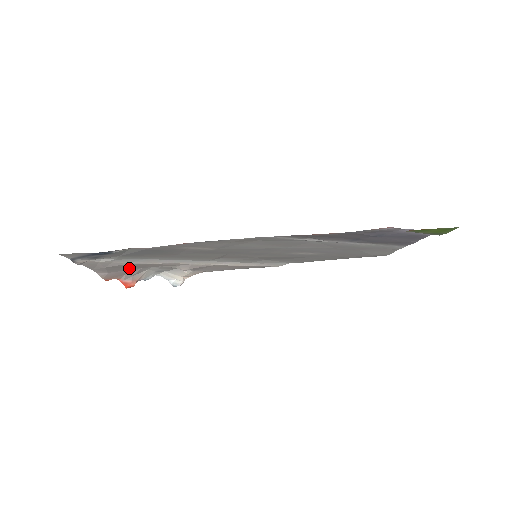
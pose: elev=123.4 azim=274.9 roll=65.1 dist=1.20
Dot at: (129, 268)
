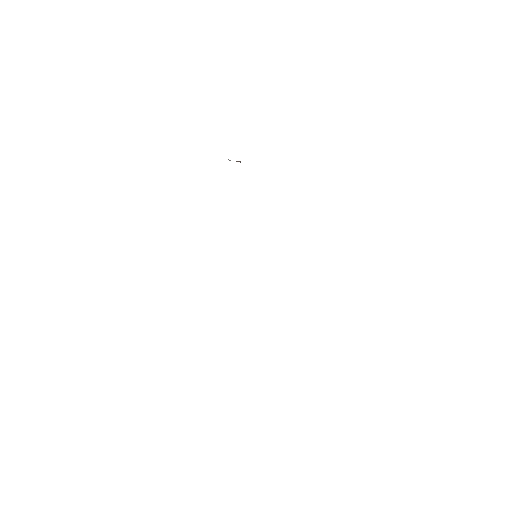
Dot at: occluded
